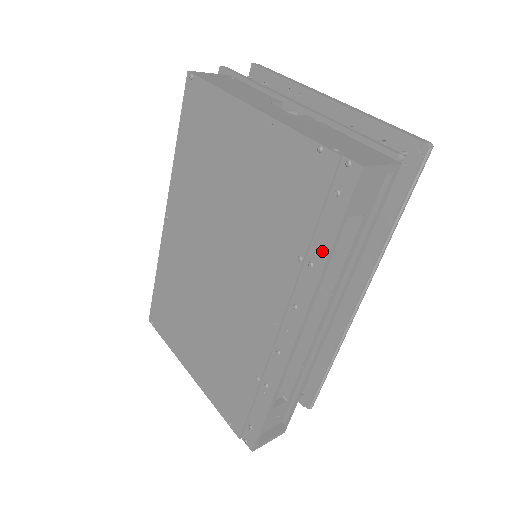
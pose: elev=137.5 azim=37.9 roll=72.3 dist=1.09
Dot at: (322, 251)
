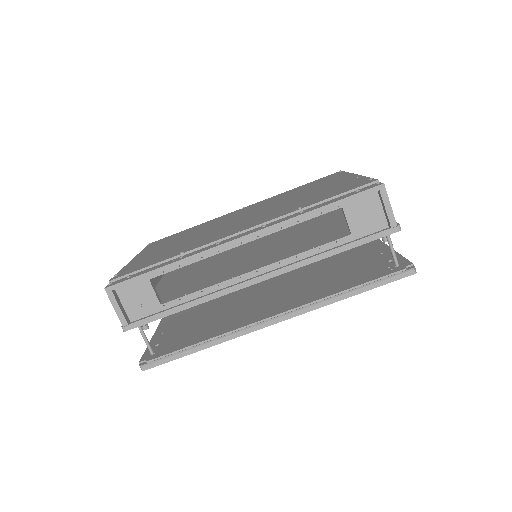
Dot at: (317, 207)
